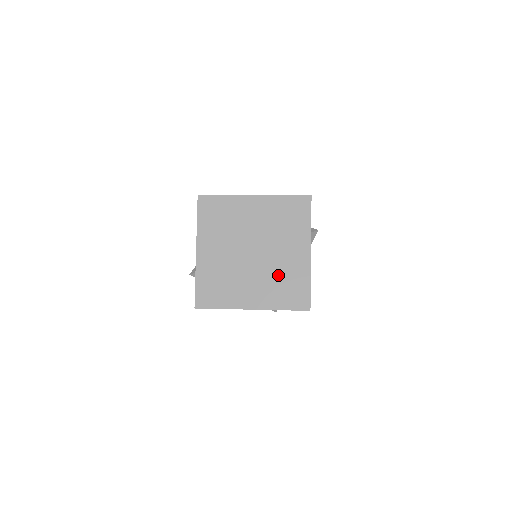
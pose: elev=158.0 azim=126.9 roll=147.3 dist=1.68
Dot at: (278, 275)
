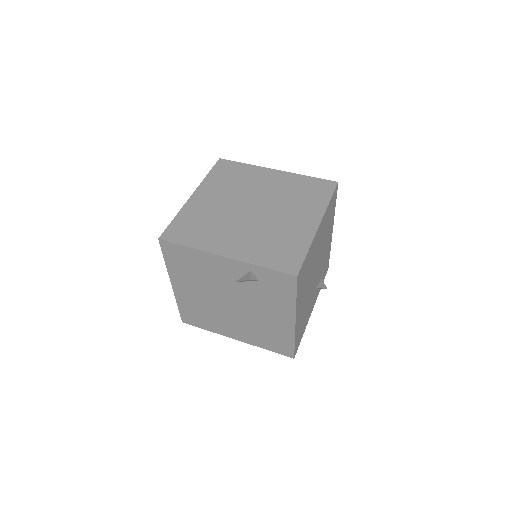
Dot at: (289, 196)
